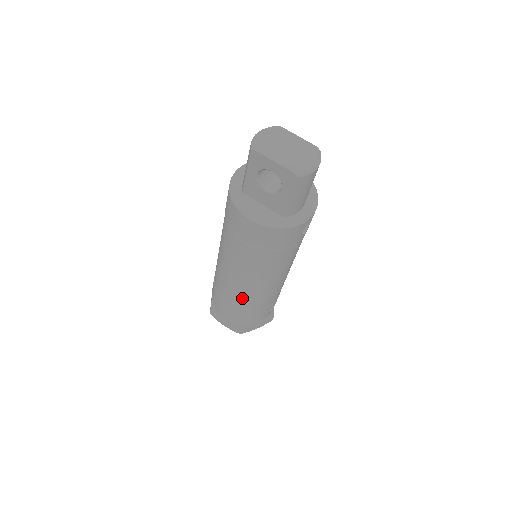
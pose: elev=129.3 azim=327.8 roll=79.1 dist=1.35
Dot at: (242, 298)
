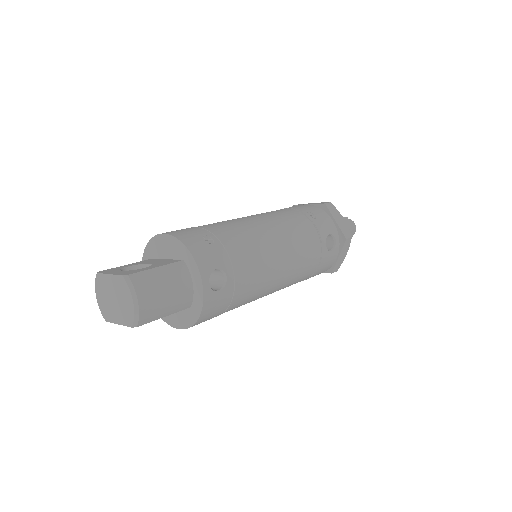
Dot at: occluded
